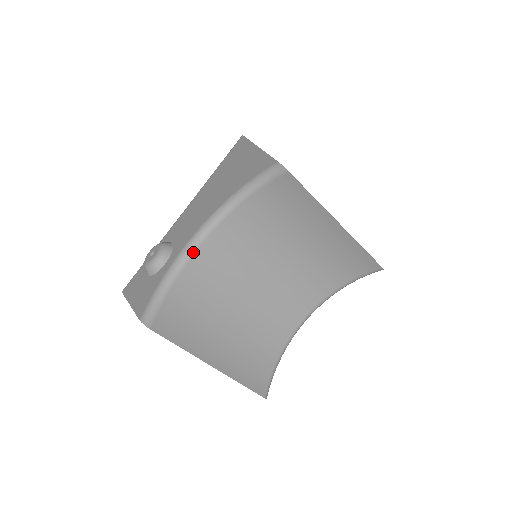
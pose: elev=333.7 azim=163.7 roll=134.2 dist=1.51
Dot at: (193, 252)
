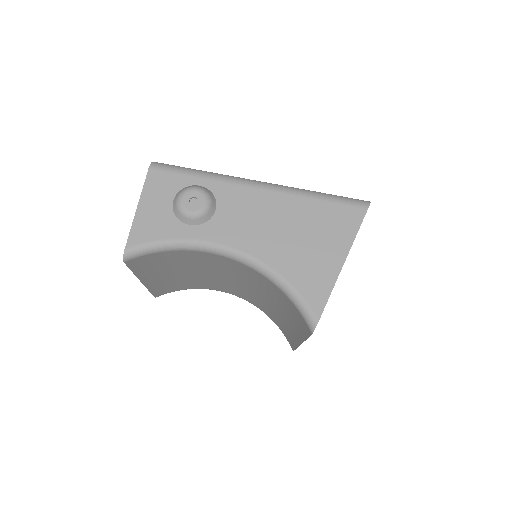
Dot at: (212, 253)
